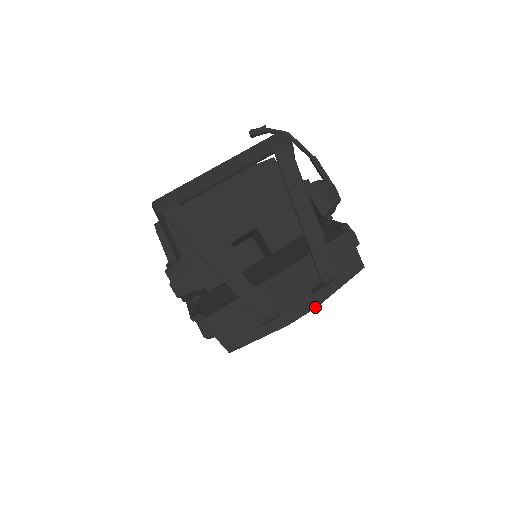
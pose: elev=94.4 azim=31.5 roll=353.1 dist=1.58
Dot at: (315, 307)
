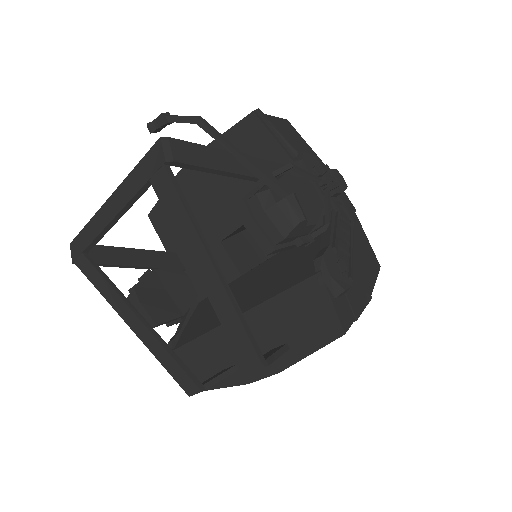
Dot at: (276, 372)
